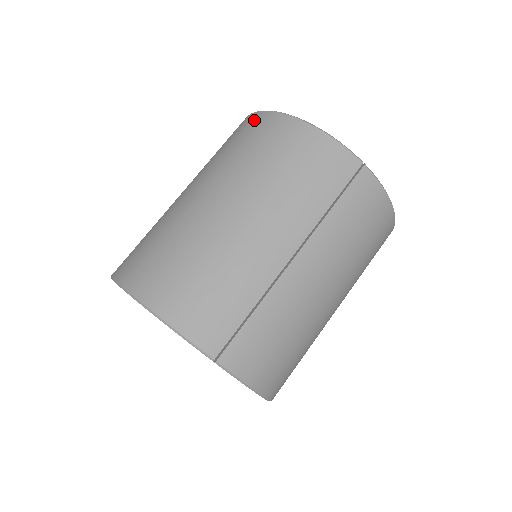
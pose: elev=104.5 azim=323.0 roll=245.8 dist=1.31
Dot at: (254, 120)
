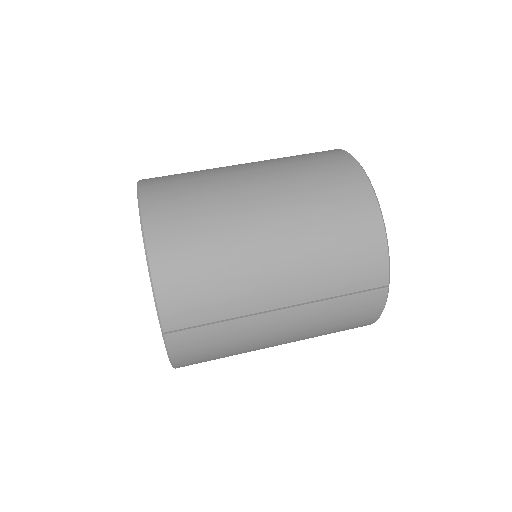
Dot at: (351, 171)
